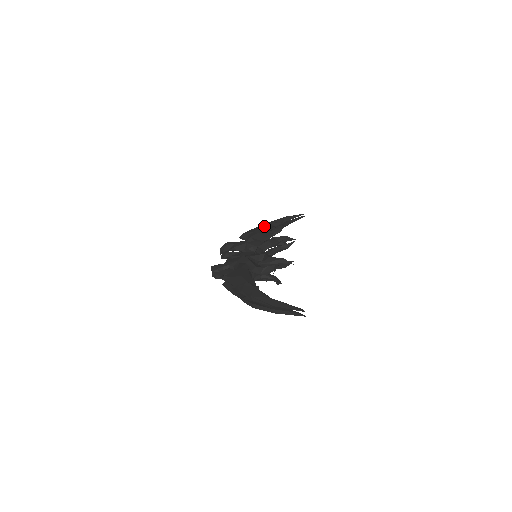
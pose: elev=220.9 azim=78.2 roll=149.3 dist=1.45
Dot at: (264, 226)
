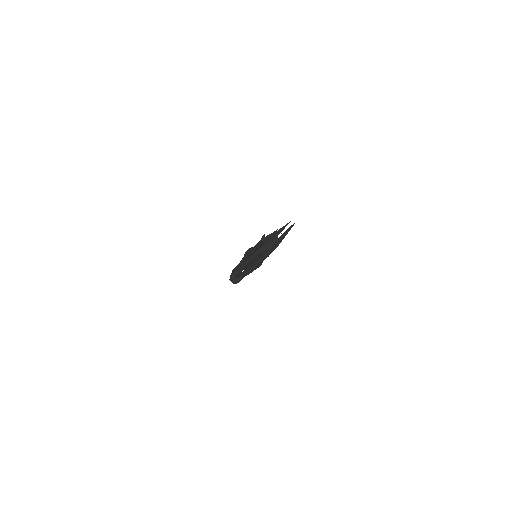
Dot at: occluded
